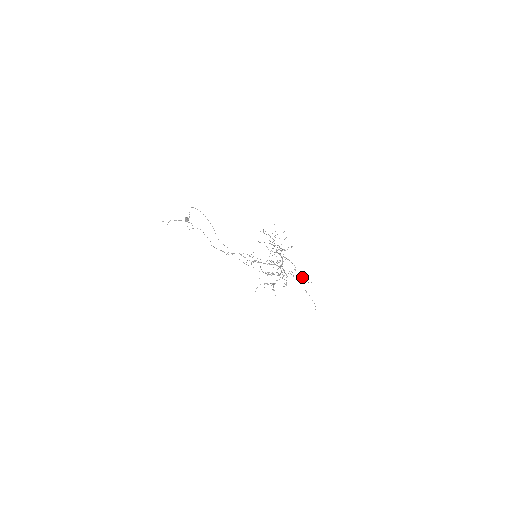
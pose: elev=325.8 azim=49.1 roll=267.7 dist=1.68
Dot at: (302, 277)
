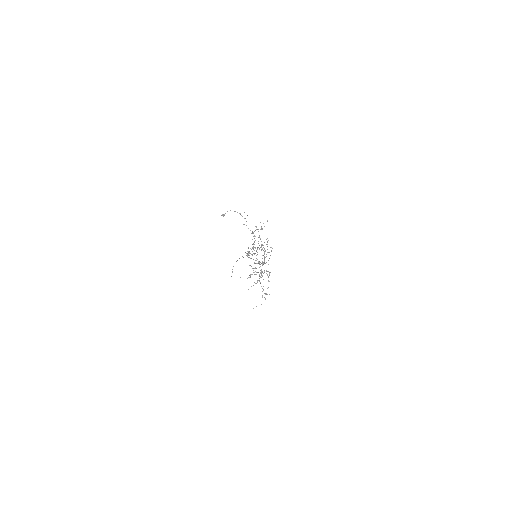
Dot at: occluded
